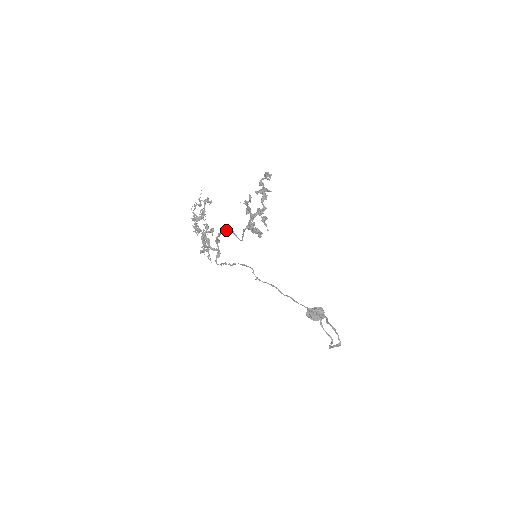
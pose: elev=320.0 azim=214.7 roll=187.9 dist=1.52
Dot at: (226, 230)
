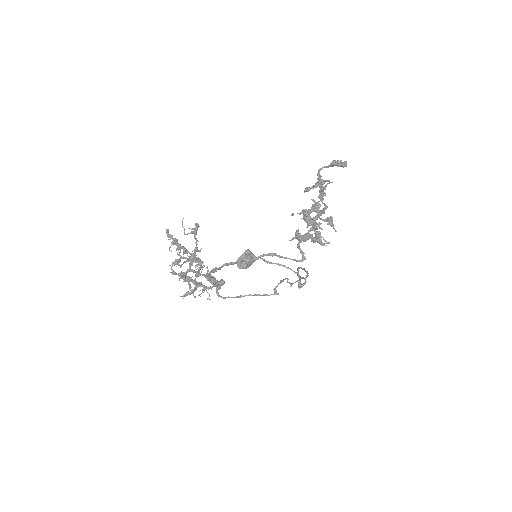
Dot at: (260, 257)
